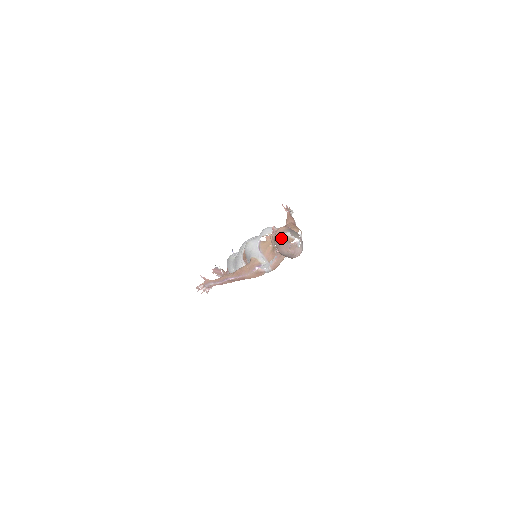
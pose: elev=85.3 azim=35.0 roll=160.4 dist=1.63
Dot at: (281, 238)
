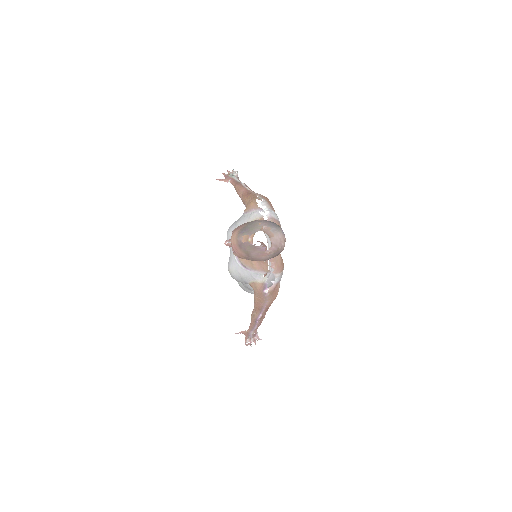
Dot at: (244, 251)
